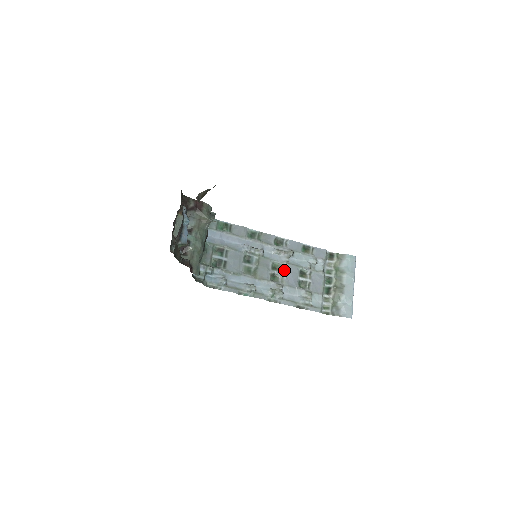
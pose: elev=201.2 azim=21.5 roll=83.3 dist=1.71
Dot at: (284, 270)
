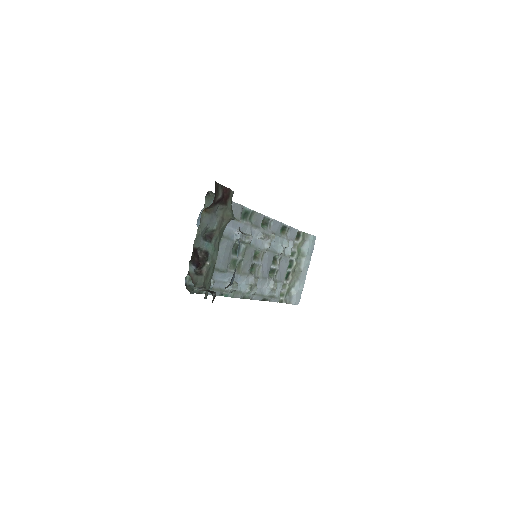
Dot at: (262, 258)
